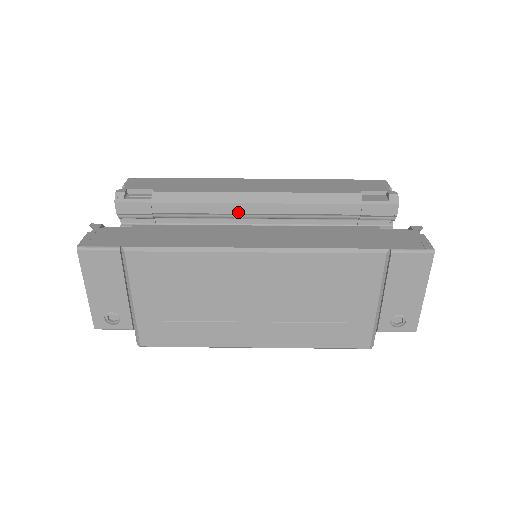
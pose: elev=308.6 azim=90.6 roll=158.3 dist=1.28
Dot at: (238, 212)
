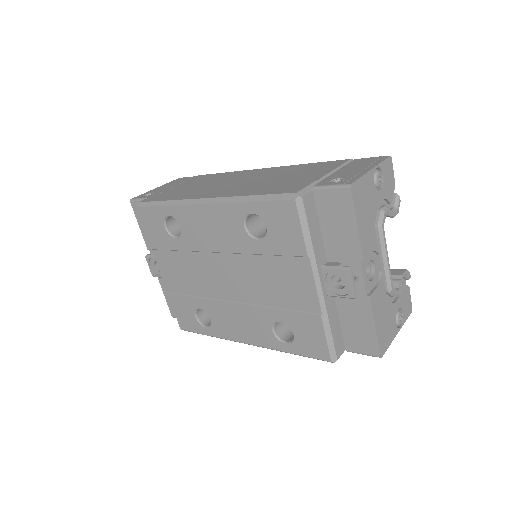
Dot at: occluded
